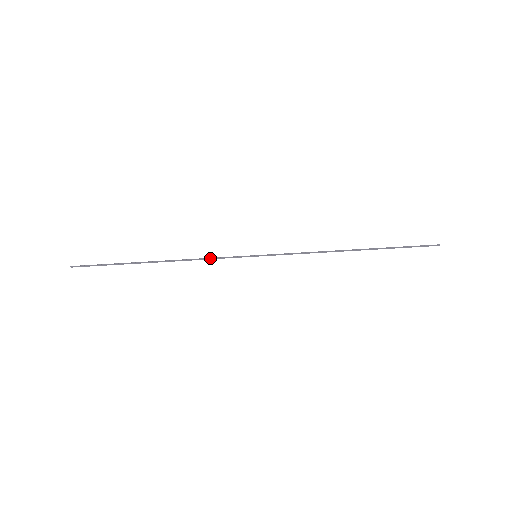
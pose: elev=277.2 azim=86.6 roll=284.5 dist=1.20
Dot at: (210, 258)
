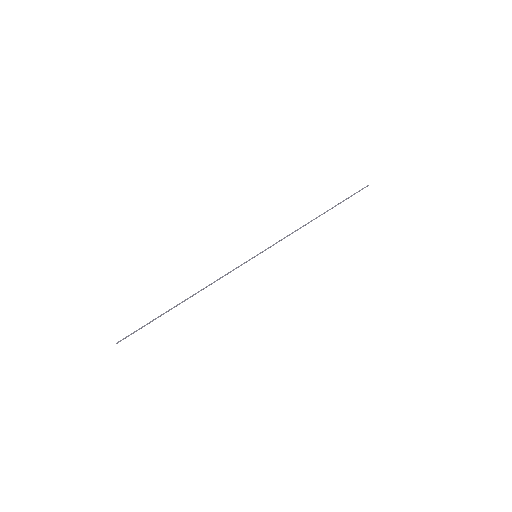
Dot at: (224, 275)
